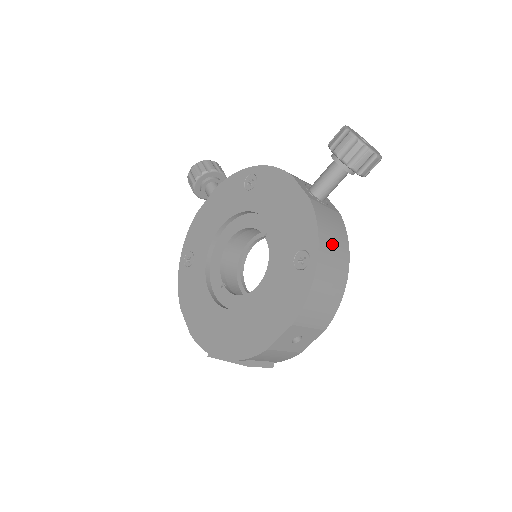
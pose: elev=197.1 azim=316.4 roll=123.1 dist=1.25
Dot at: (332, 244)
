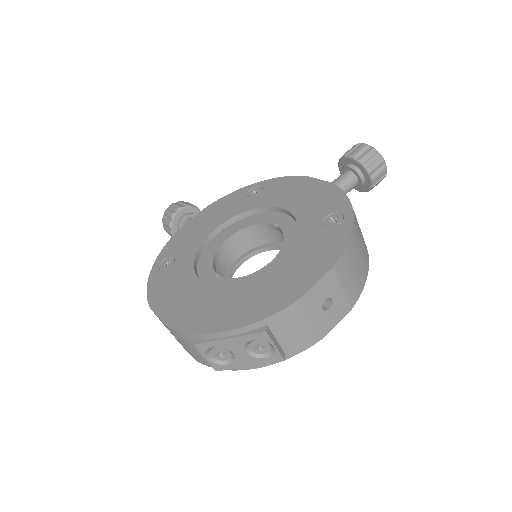
Dot at: occluded
